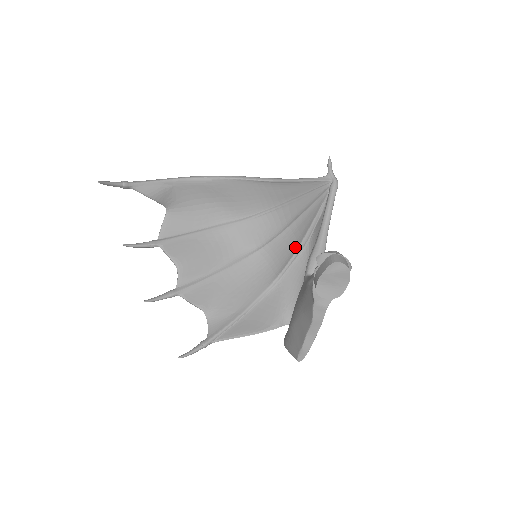
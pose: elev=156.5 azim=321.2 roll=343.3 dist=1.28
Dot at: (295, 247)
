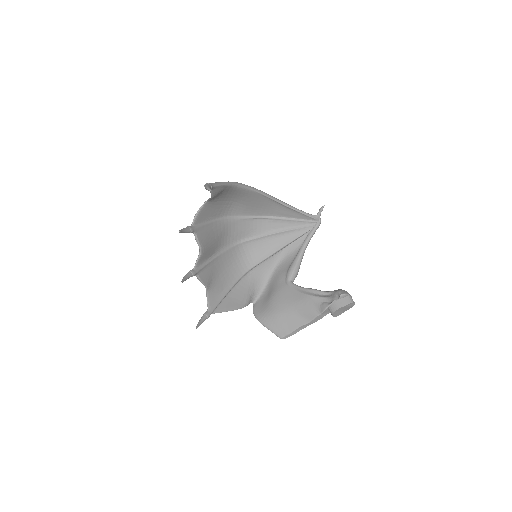
Dot at: (272, 251)
